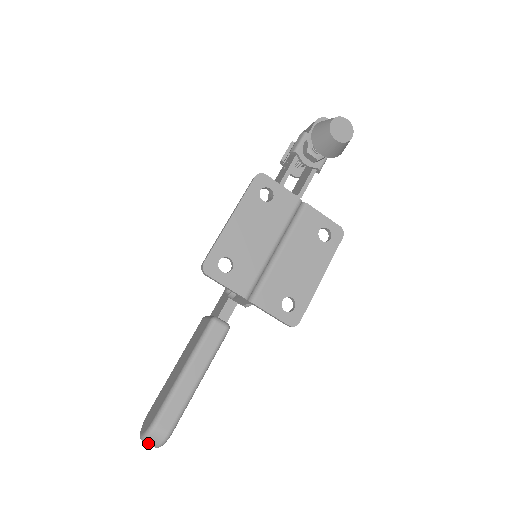
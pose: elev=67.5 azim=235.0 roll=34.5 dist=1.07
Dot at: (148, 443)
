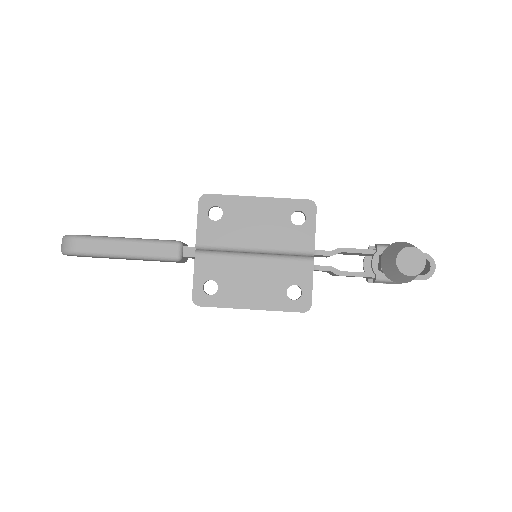
Dot at: (62, 242)
